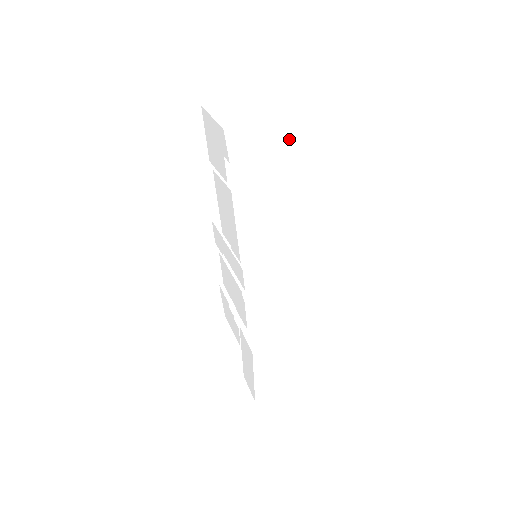
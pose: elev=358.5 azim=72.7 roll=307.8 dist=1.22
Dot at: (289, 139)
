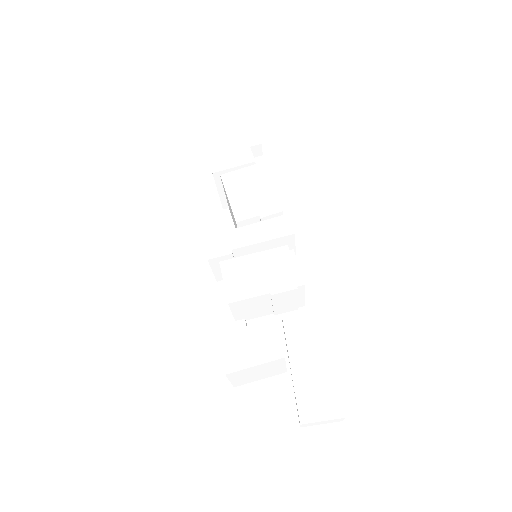
Dot at: occluded
